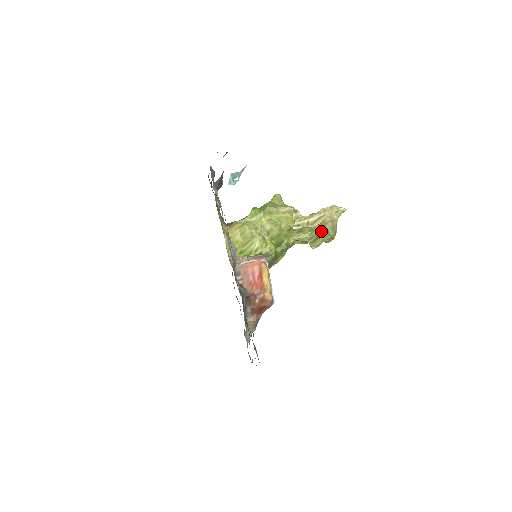
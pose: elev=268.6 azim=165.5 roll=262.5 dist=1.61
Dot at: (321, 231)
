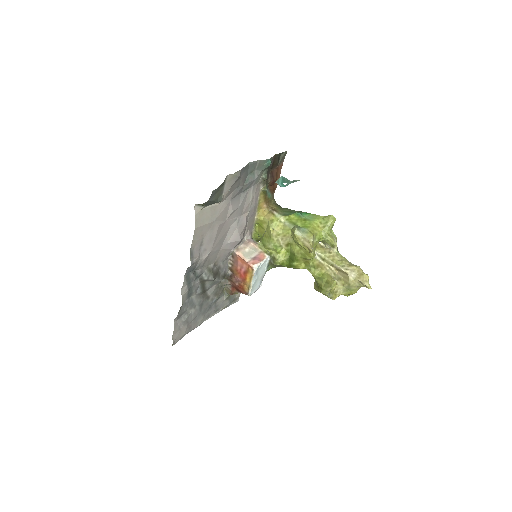
Dot at: (322, 287)
